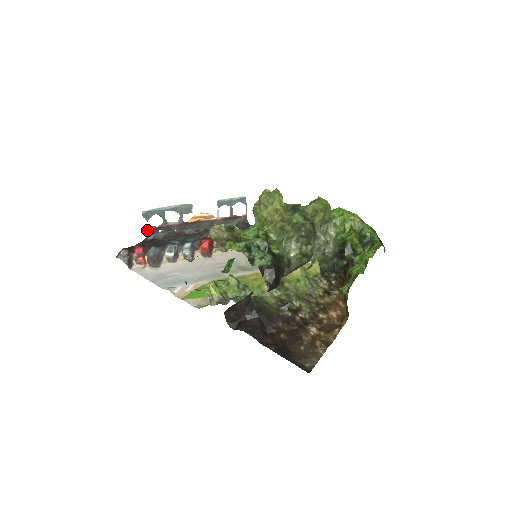
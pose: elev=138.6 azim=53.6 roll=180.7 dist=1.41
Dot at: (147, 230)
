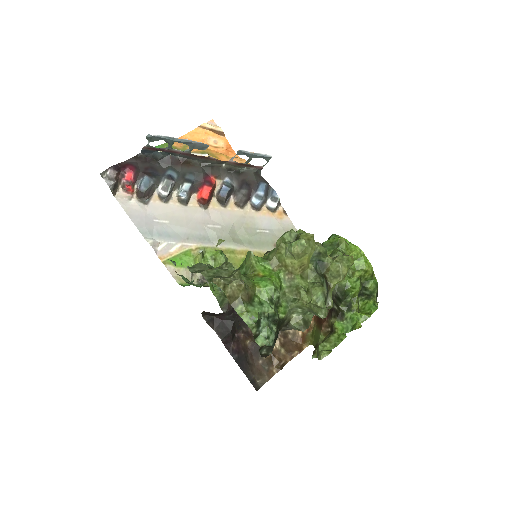
Dot at: (145, 147)
